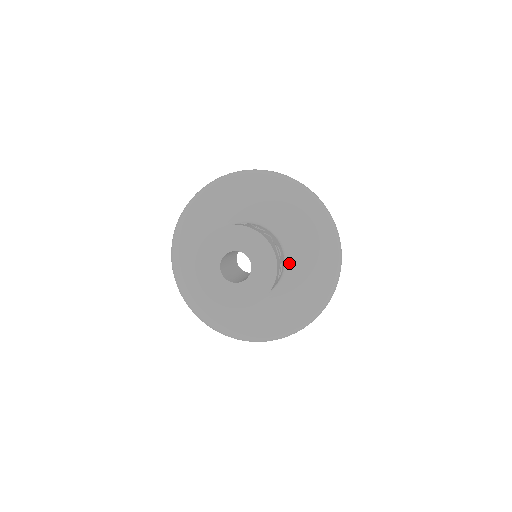
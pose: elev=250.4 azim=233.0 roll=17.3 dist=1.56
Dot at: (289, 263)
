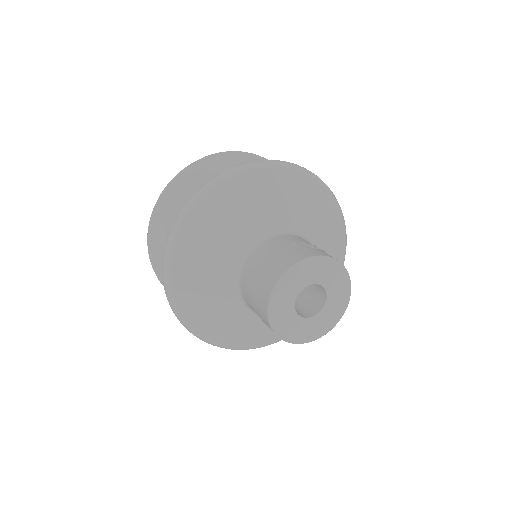
Dot at: occluded
